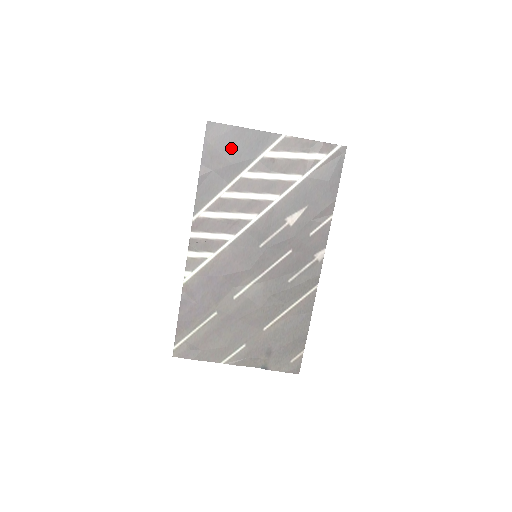
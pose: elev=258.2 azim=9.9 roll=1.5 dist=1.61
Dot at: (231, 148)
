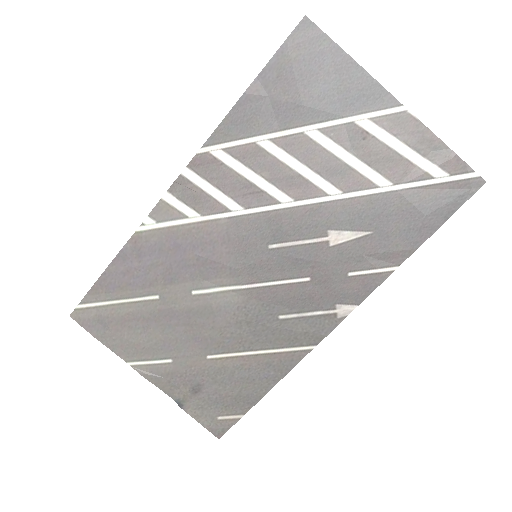
Dot at: (315, 79)
